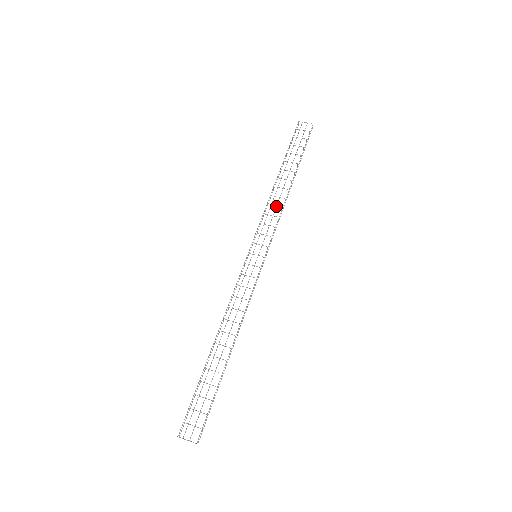
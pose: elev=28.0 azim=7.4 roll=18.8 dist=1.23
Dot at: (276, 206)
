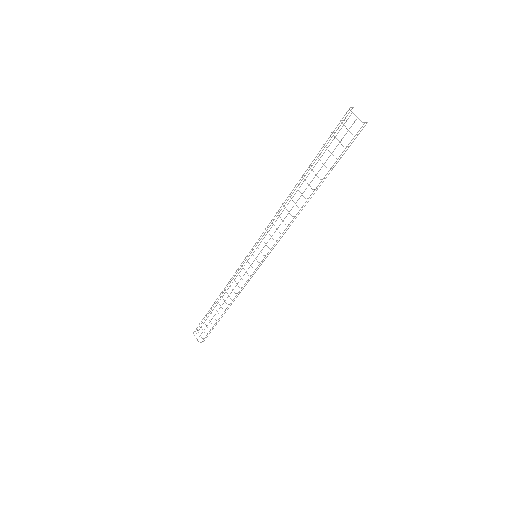
Dot at: (282, 221)
